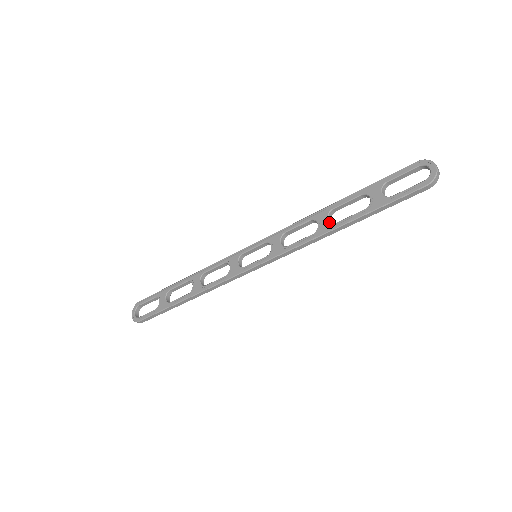
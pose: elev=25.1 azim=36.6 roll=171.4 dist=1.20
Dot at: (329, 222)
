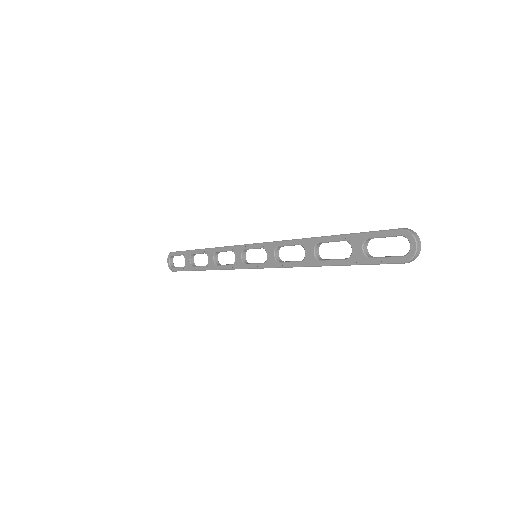
Dot at: (314, 256)
